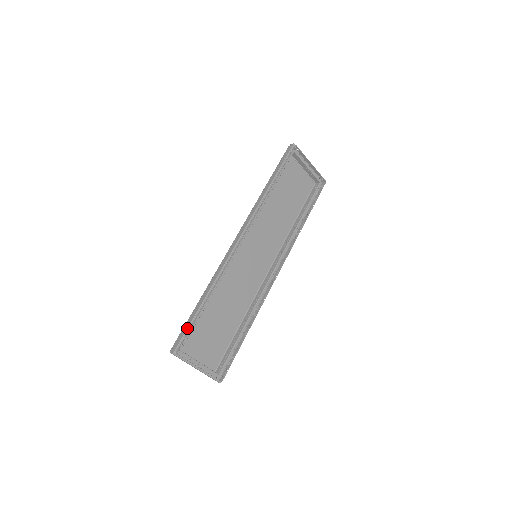
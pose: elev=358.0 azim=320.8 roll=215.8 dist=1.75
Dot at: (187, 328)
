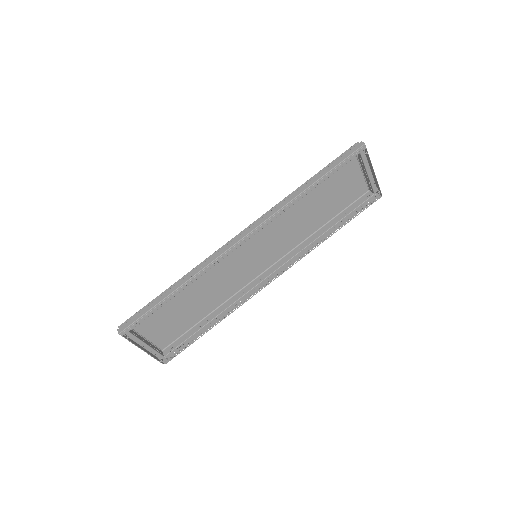
Dot at: (143, 314)
